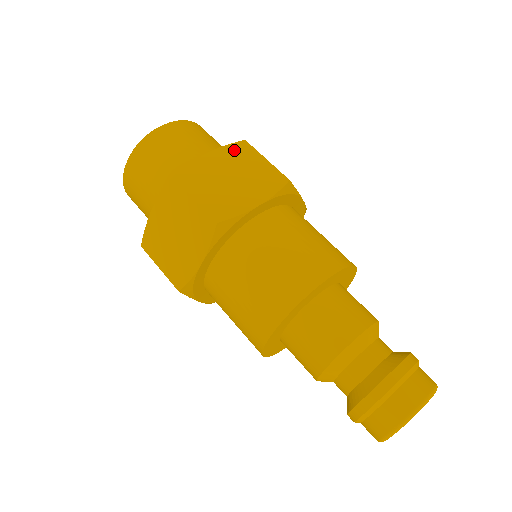
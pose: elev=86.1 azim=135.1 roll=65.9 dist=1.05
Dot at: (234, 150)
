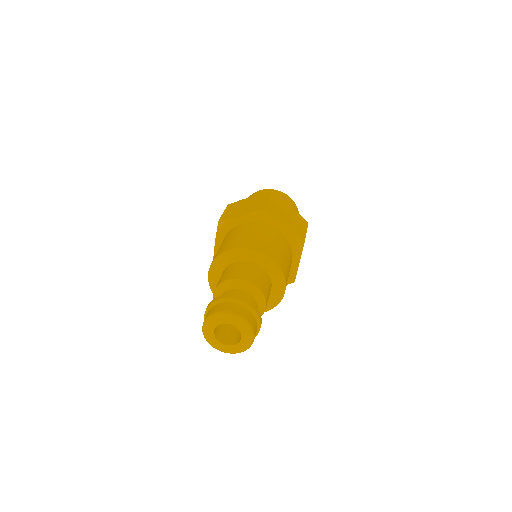
Dot at: (301, 218)
